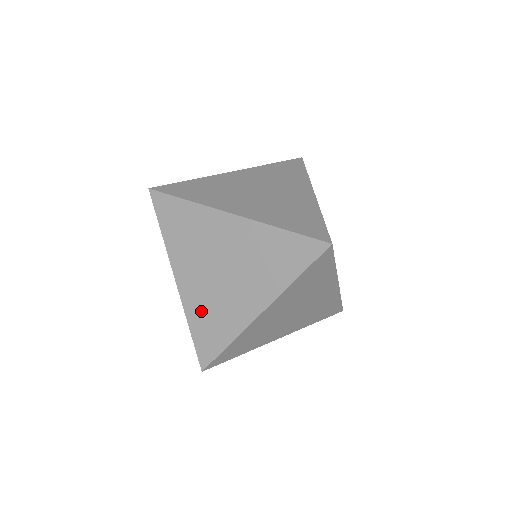
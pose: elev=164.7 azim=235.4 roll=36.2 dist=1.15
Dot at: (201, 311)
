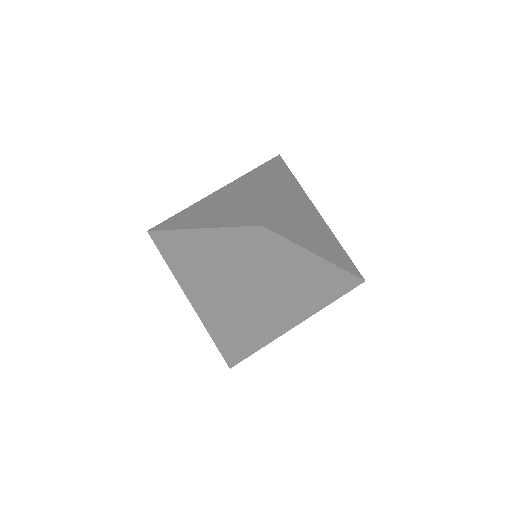
Dot at: (210, 317)
